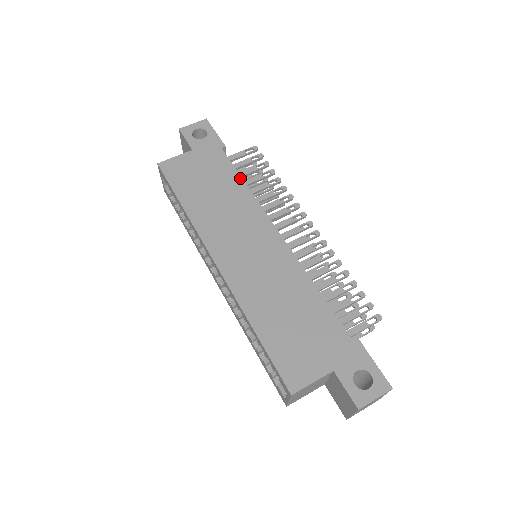
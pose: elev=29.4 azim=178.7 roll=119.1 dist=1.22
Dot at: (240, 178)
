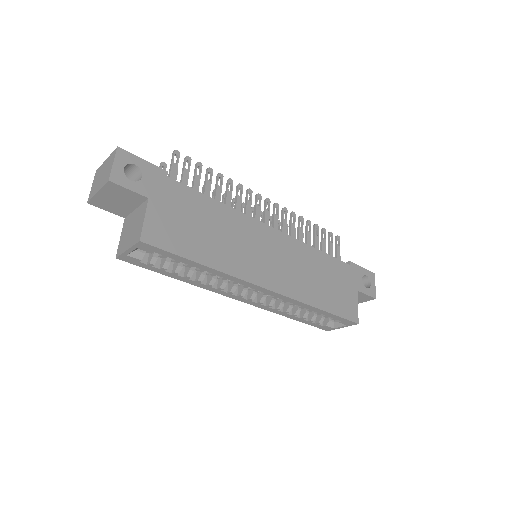
Dot at: (210, 199)
